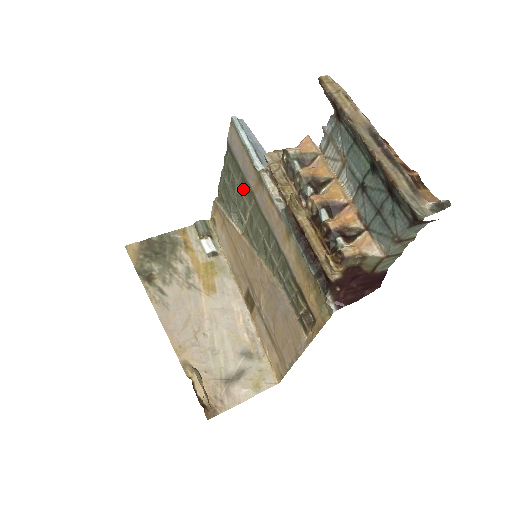
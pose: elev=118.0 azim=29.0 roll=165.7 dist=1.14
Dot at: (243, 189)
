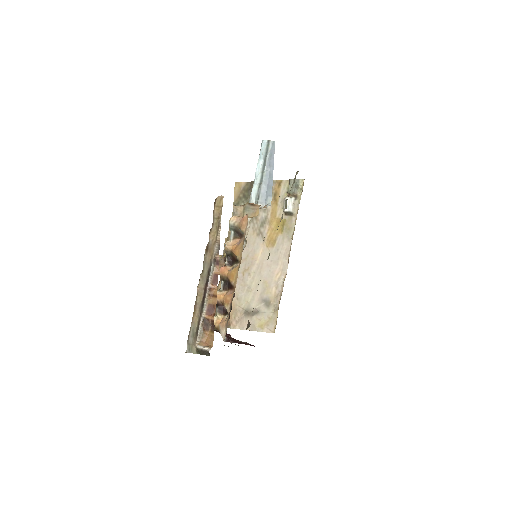
Dot at: occluded
